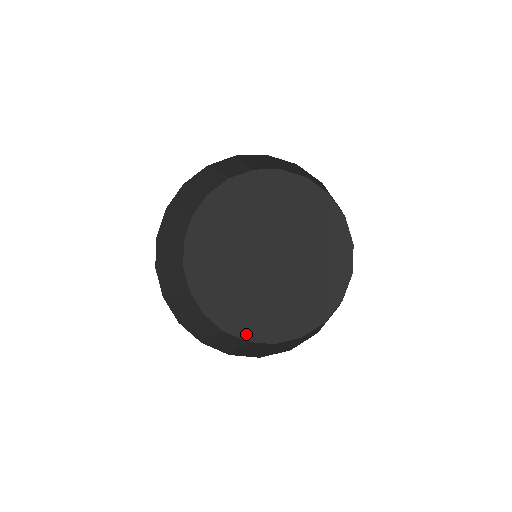
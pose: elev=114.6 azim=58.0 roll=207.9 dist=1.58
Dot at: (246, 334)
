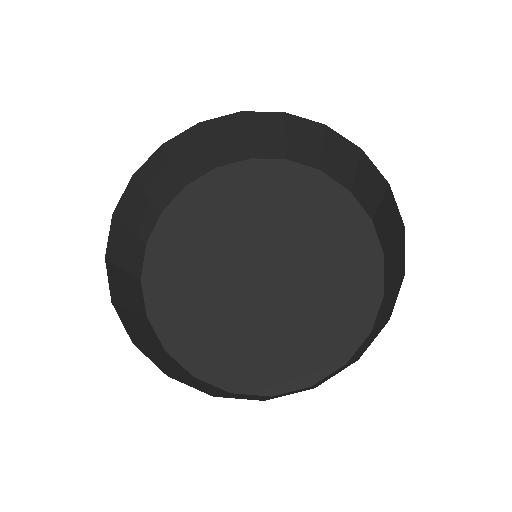
Dot at: (228, 381)
